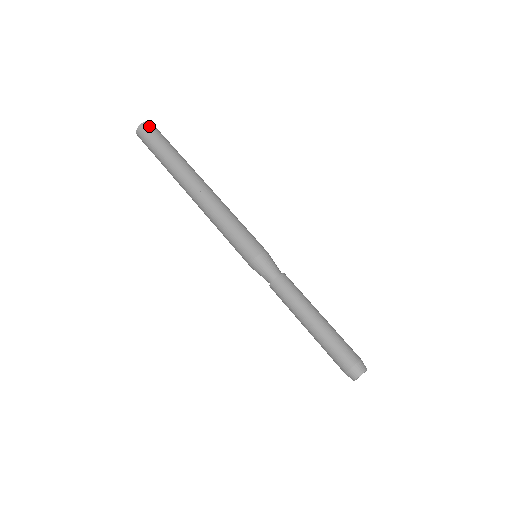
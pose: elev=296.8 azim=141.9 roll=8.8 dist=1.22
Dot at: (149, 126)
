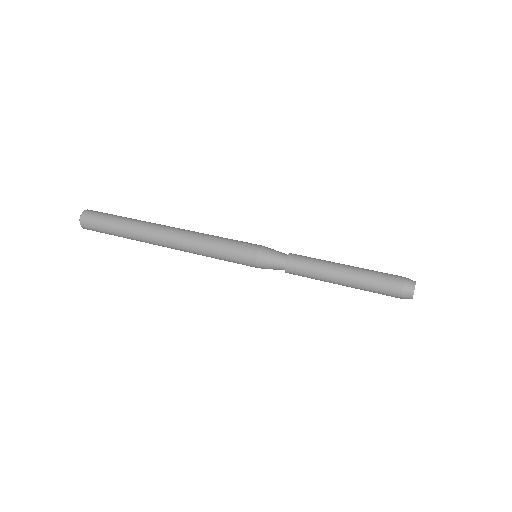
Dot at: occluded
